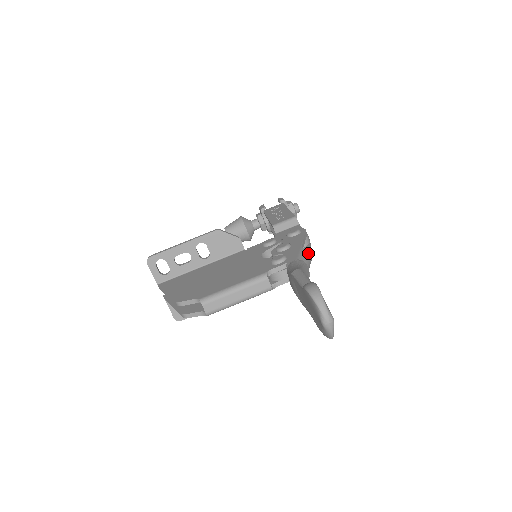
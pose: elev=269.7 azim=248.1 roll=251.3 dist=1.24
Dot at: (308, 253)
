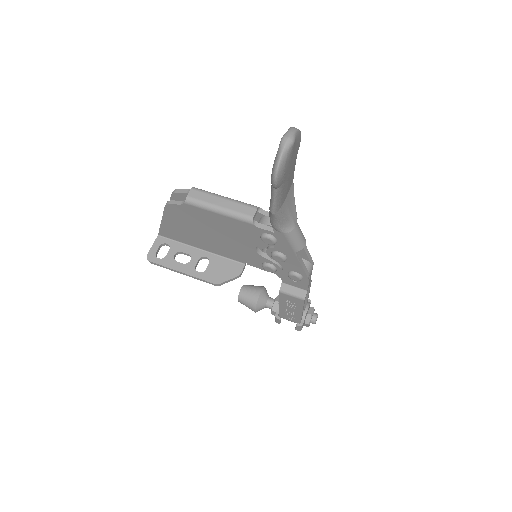
Dot at: occluded
